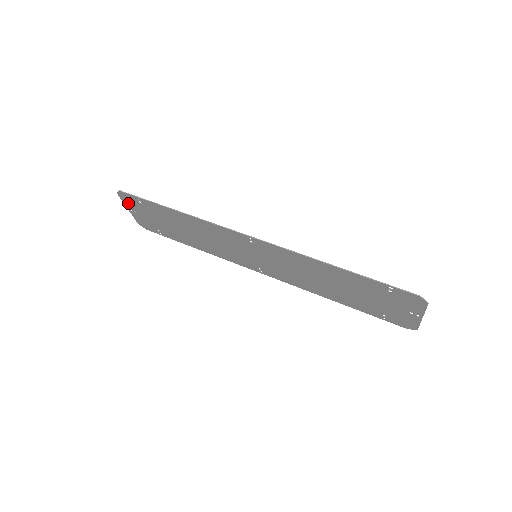
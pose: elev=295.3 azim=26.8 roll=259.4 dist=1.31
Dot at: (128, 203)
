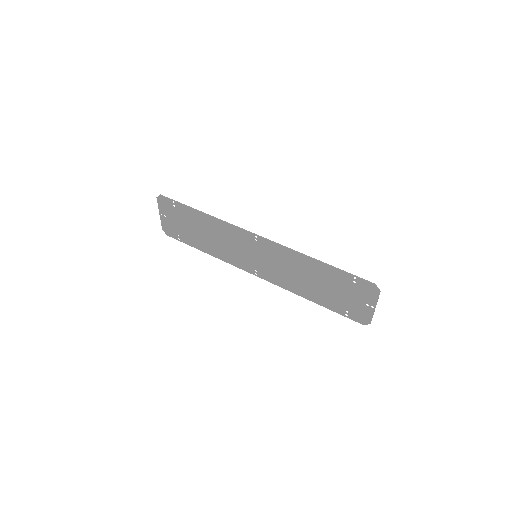
Dot at: (162, 207)
